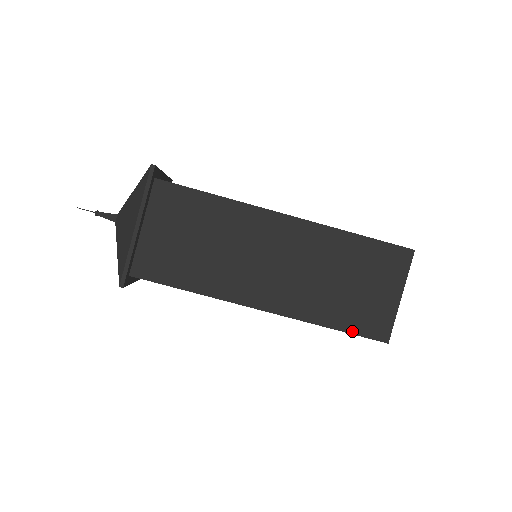
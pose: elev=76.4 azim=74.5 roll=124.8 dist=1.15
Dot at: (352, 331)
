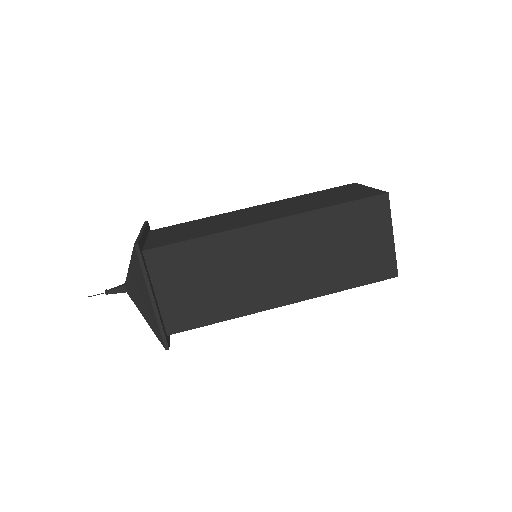
Dot at: (365, 283)
